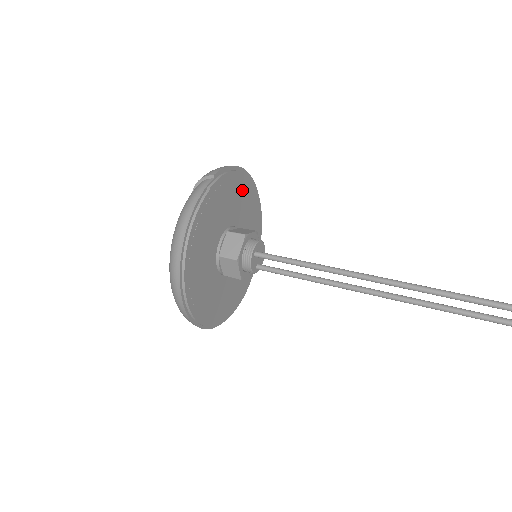
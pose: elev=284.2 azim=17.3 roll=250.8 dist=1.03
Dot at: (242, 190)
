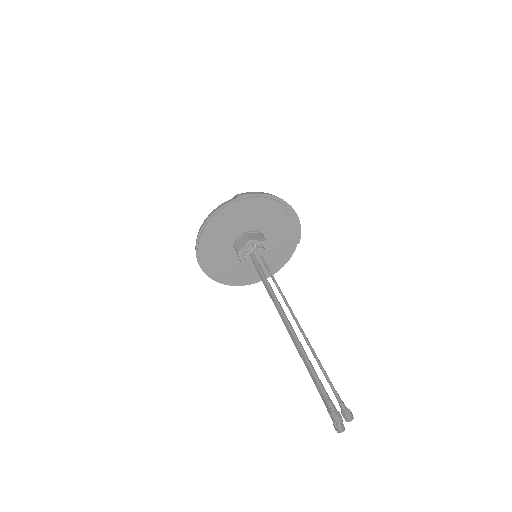
Dot at: (271, 210)
